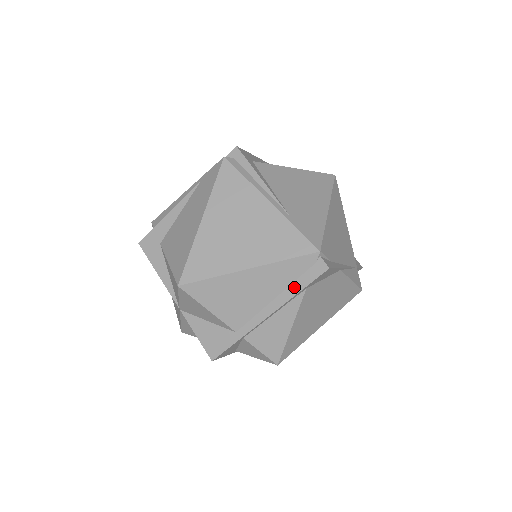
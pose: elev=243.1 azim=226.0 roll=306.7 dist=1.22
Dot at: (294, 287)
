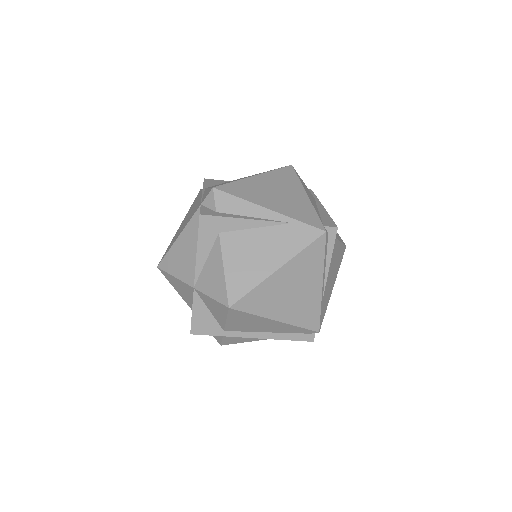
Dot at: (285, 336)
